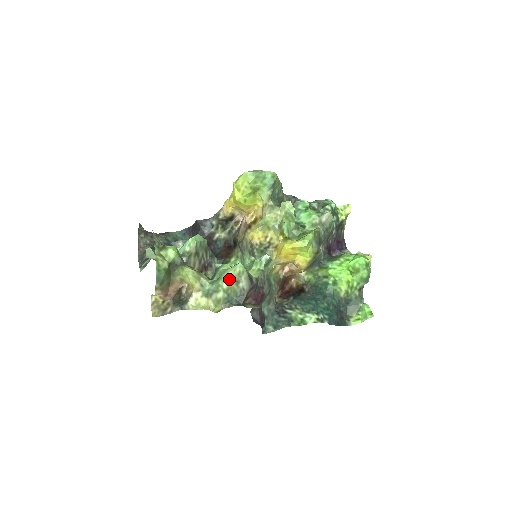
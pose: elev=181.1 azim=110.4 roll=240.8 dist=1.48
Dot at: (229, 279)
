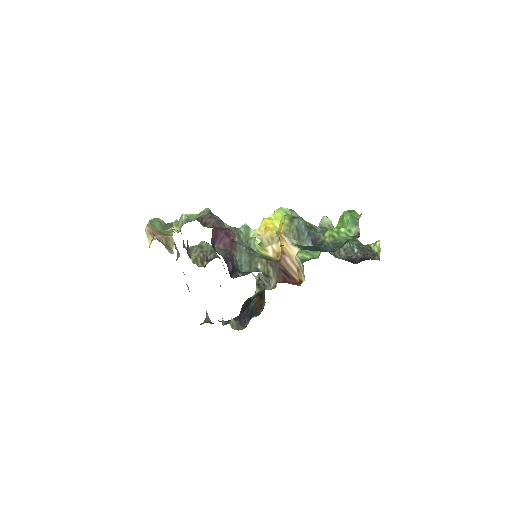
Dot at: (195, 214)
